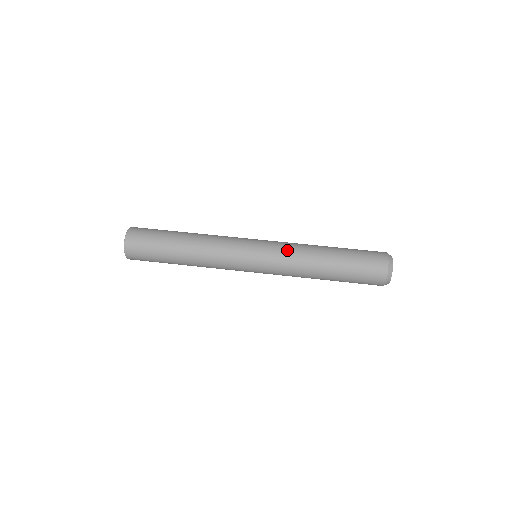
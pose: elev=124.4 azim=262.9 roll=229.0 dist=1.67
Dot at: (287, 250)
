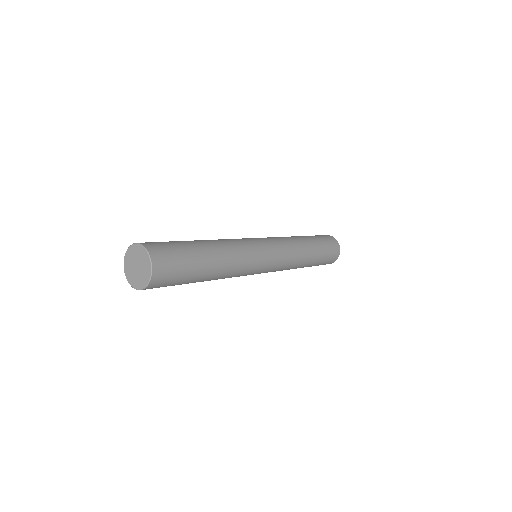
Dot at: (286, 242)
